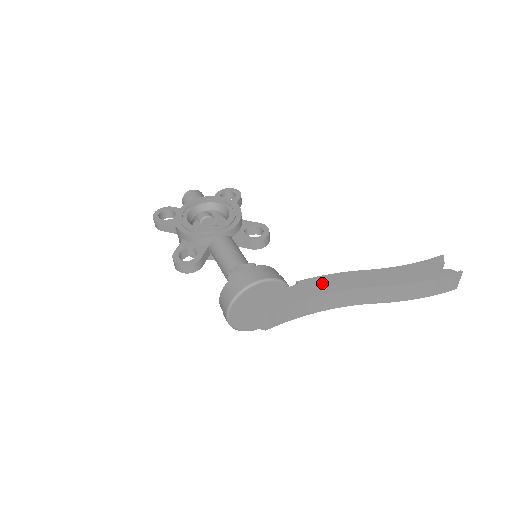
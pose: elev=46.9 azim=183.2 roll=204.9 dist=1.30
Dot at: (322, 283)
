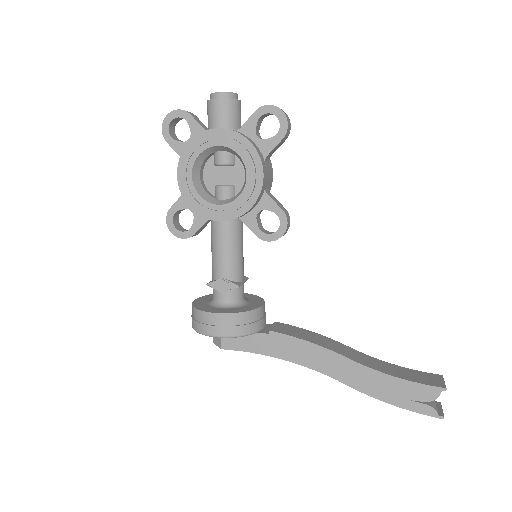
Dot at: (292, 347)
